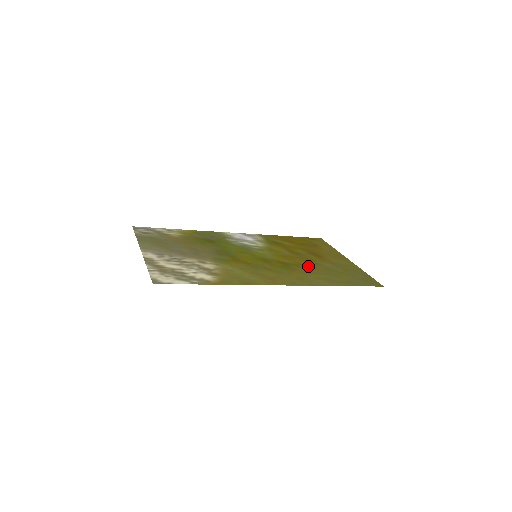
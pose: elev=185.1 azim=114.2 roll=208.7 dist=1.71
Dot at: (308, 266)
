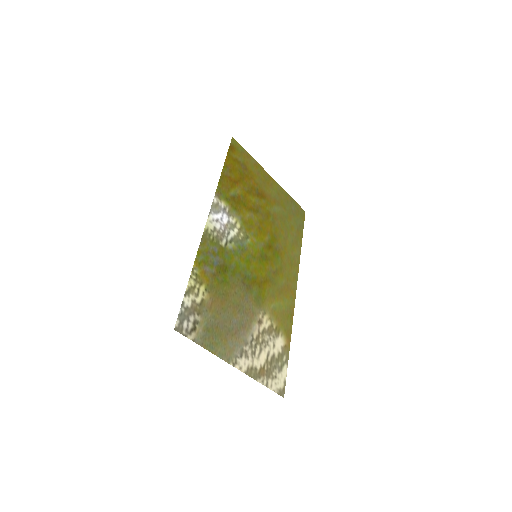
Dot at: (277, 231)
